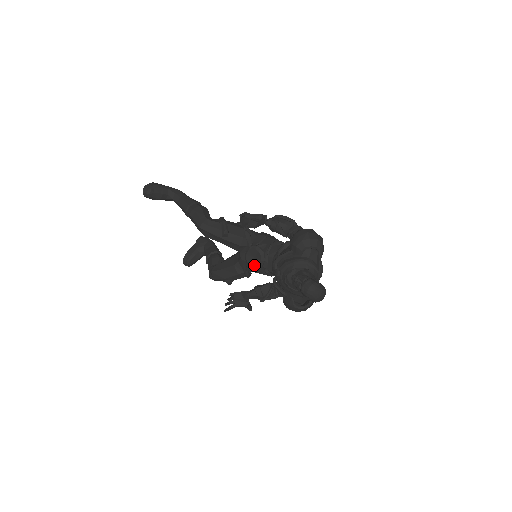
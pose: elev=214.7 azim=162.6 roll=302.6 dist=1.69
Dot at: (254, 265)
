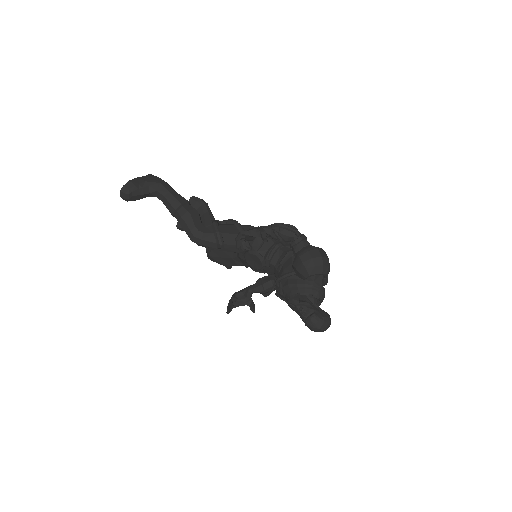
Dot at: (254, 268)
